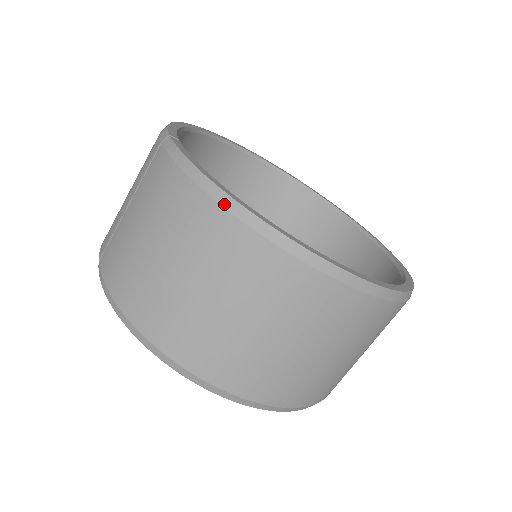
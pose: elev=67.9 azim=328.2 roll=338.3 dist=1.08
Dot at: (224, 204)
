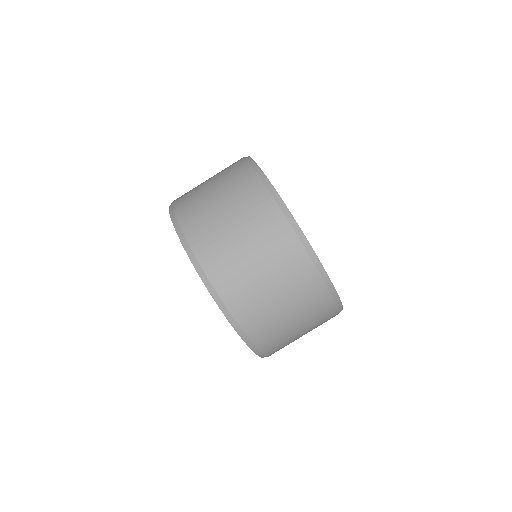
Dot at: (250, 162)
